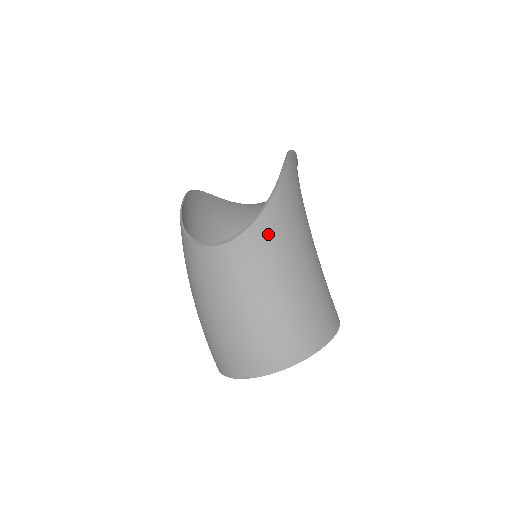
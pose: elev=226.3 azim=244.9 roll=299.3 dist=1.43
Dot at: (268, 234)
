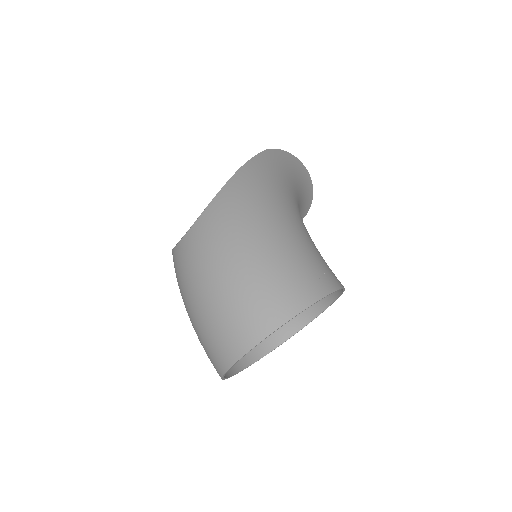
Dot at: (221, 211)
